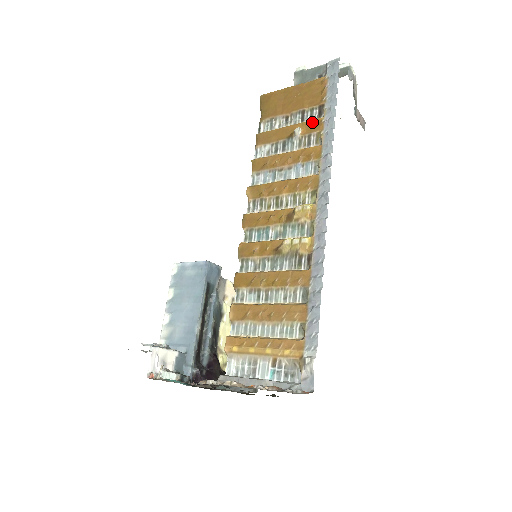
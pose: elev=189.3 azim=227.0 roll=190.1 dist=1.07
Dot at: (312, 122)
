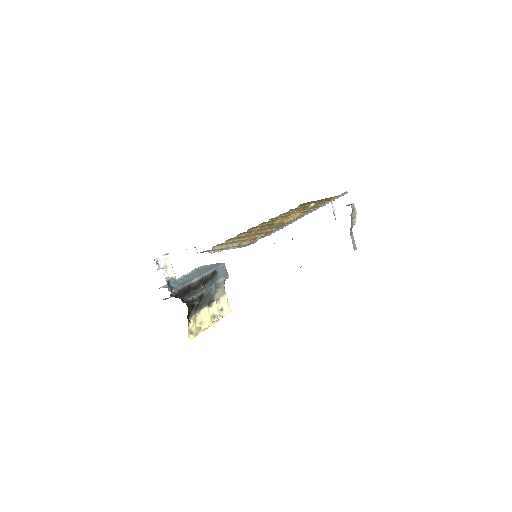
Dot at: (321, 203)
